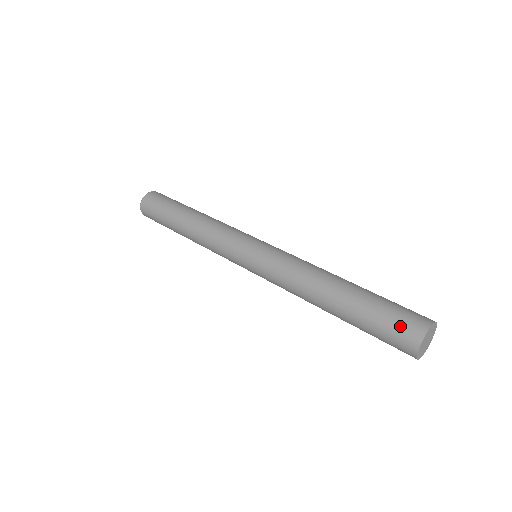
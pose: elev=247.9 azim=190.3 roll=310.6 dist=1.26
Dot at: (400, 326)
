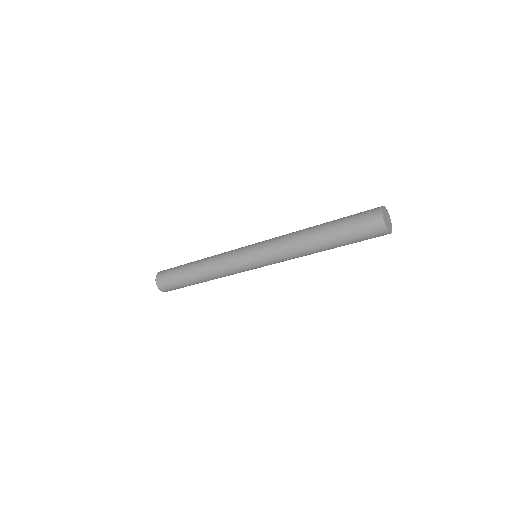
Dot at: (367, 226)
